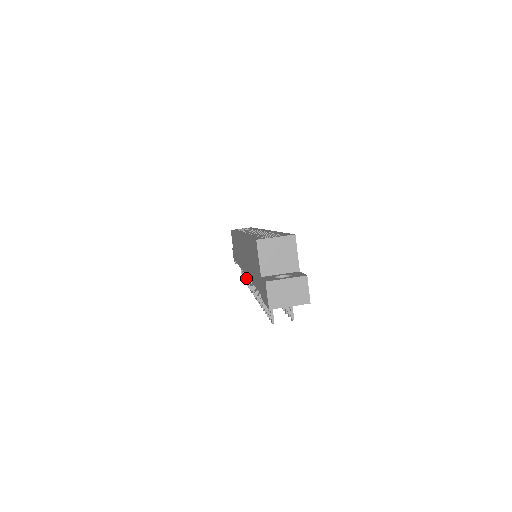
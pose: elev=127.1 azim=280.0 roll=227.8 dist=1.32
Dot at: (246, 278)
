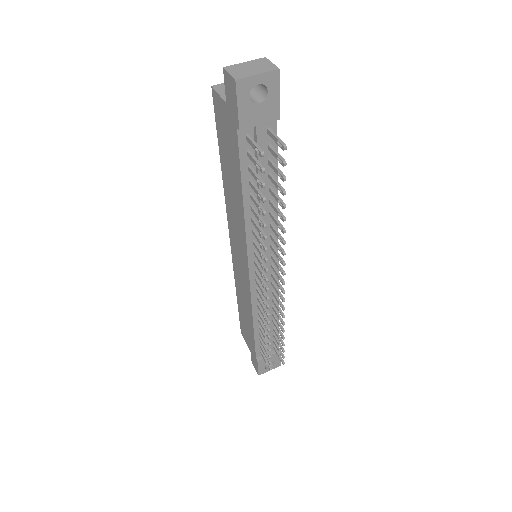
Dot at: (263, 322)
